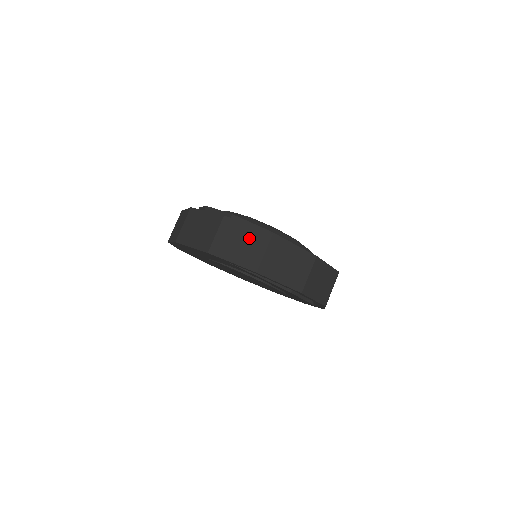
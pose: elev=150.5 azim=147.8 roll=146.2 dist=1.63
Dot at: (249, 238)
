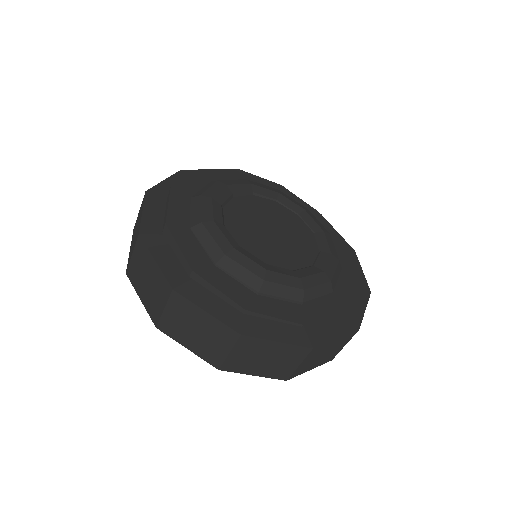
Dot at: (208, 329)
